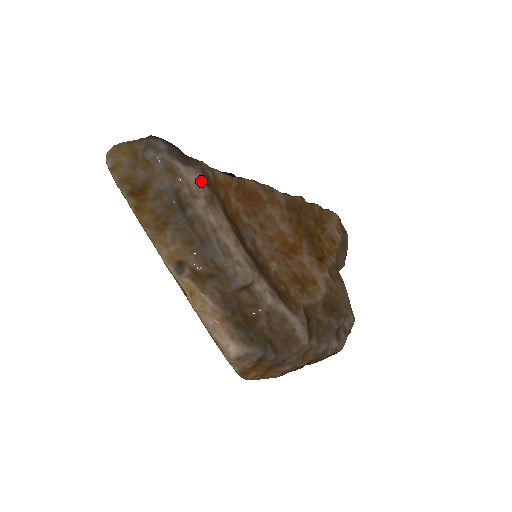
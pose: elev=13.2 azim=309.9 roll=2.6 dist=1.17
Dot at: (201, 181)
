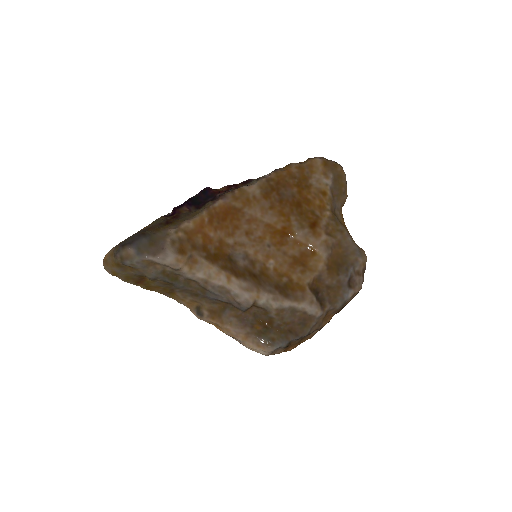
Dot at: (174, 258)
